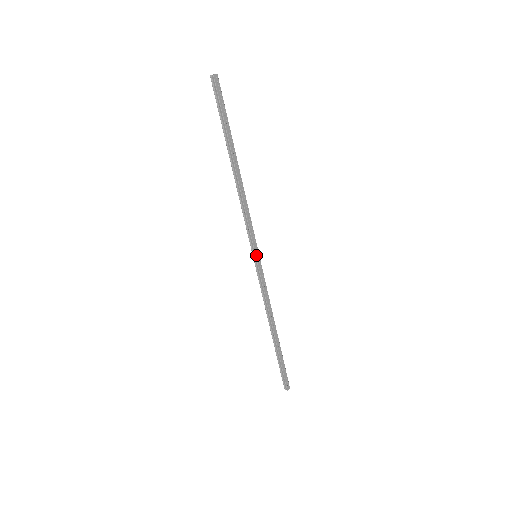
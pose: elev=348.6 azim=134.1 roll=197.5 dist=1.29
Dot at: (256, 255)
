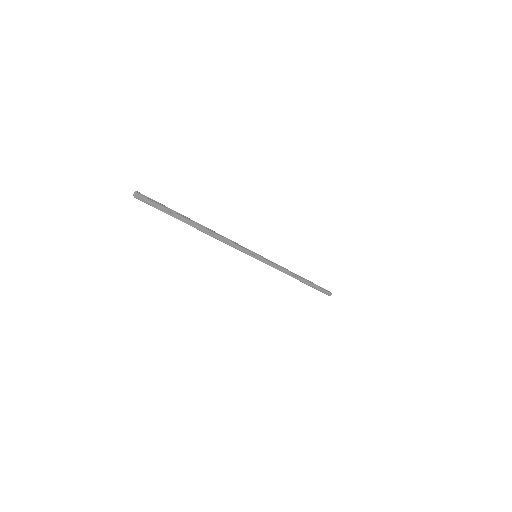
Dot at: (255, 257)
